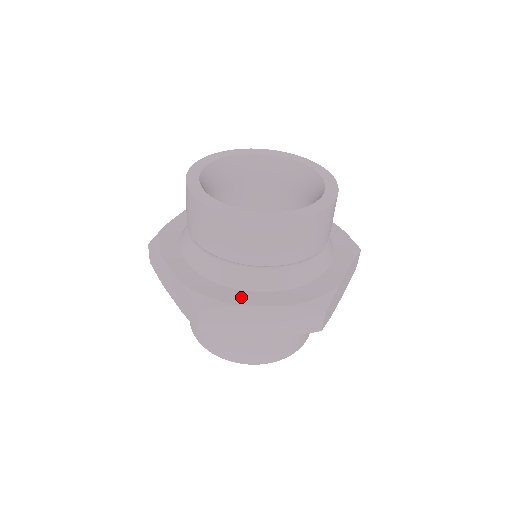
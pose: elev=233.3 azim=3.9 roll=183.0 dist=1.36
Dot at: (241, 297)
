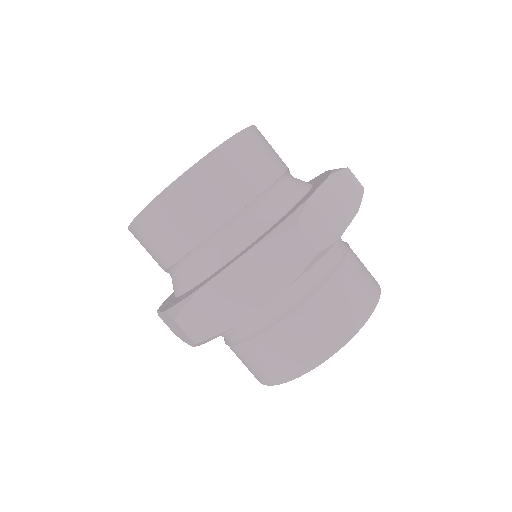
Dot at: (209, 279)
